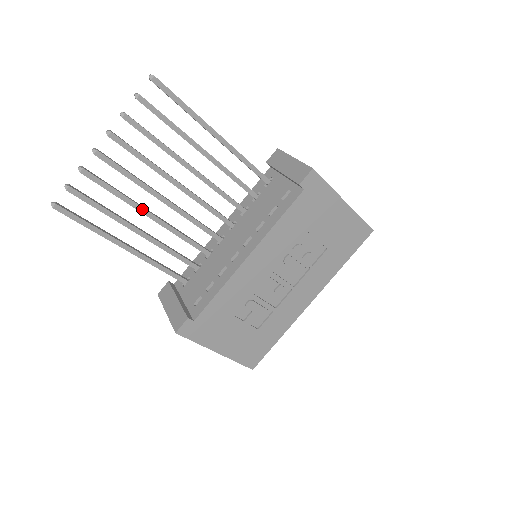
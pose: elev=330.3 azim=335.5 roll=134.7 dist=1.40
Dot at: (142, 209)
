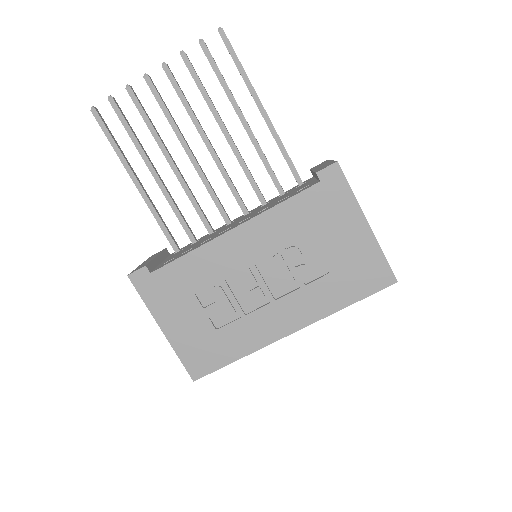
Dot at: (165, 150)
